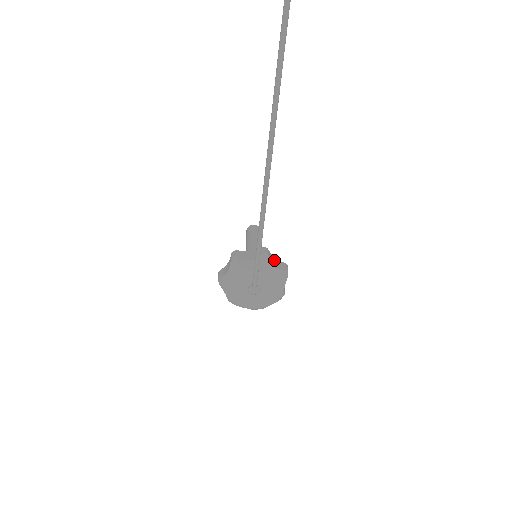
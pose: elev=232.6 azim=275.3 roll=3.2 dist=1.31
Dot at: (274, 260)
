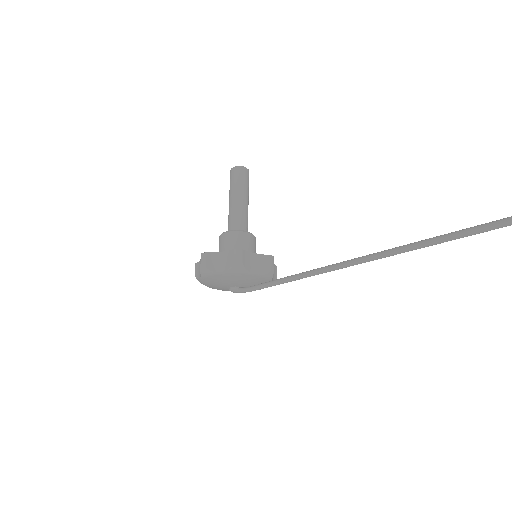
Dot at: occluded
